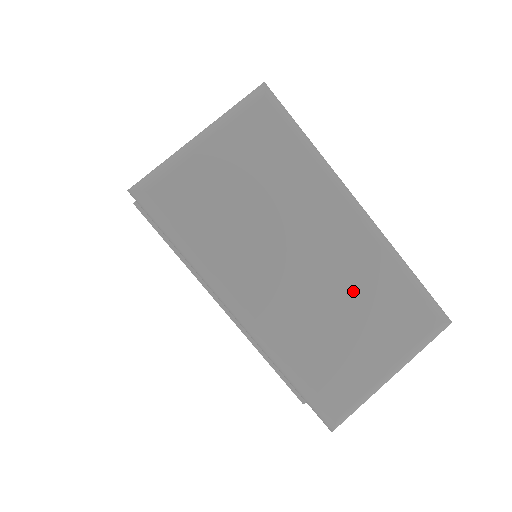
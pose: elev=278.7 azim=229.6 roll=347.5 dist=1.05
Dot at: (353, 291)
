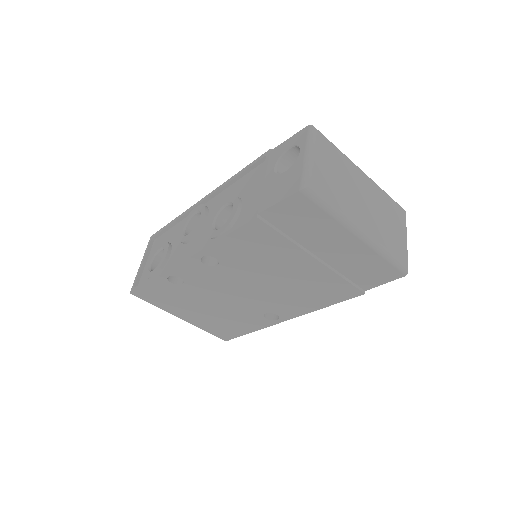
Dot at: (381, 208)
